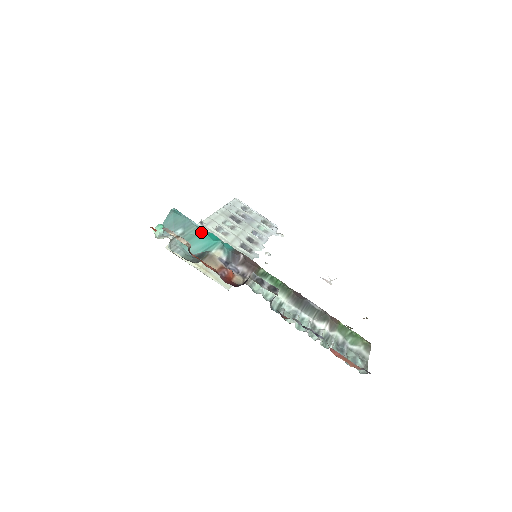
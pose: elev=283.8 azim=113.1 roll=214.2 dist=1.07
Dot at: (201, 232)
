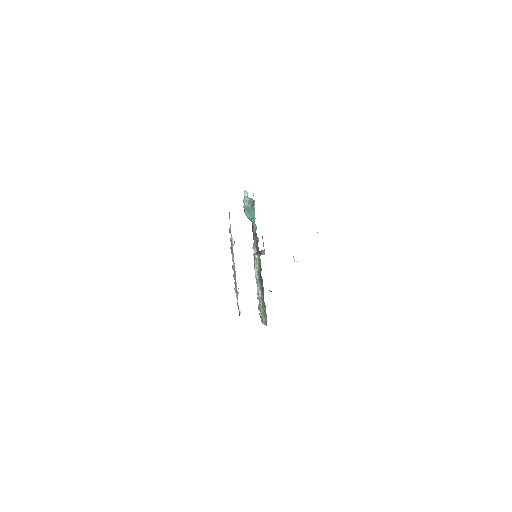
Dot at: (254, 216)
